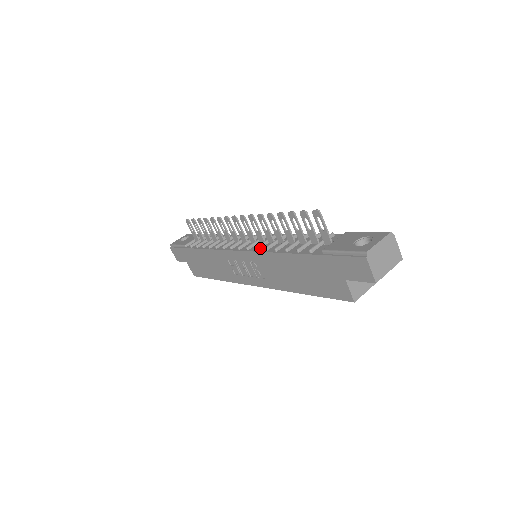
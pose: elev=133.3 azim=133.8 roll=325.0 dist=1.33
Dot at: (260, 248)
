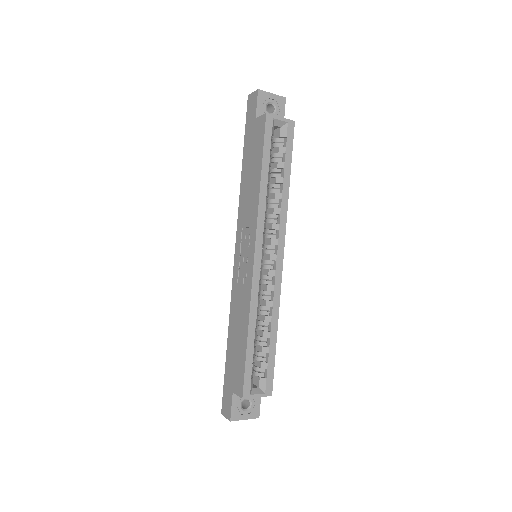
Dot at: occluded
